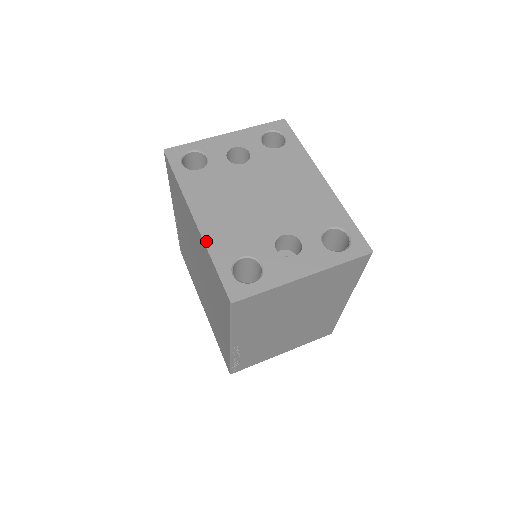
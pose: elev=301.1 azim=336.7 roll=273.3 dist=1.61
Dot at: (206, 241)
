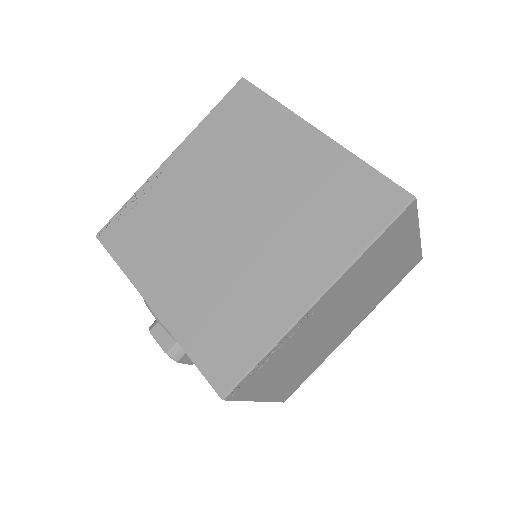
Dot at: (345, 149)
